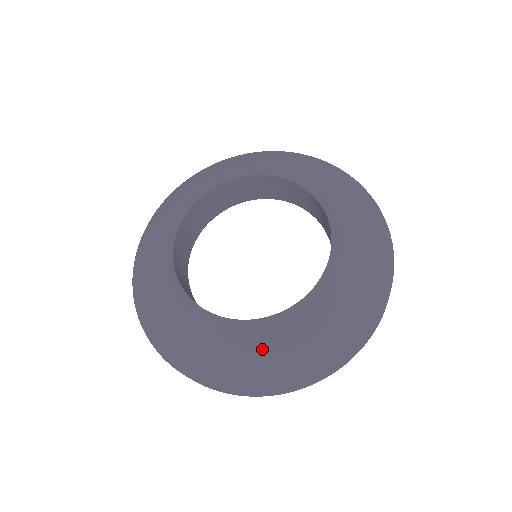
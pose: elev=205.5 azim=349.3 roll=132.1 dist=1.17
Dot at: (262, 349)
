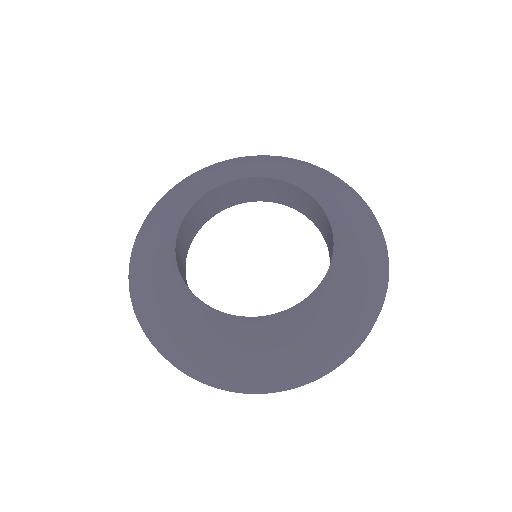
Dot at: (168, 305)
